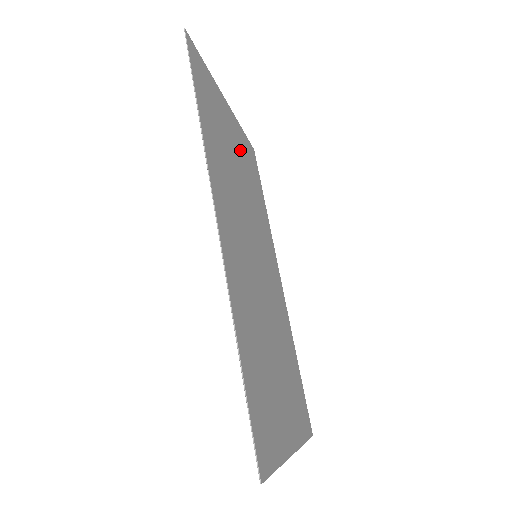
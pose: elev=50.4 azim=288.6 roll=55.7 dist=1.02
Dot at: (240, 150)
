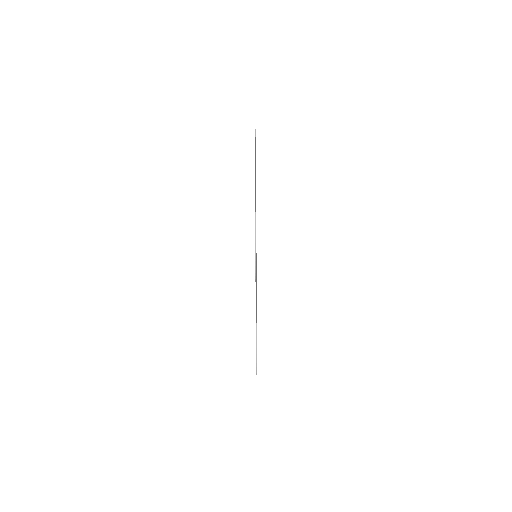
Dot at: occluded
